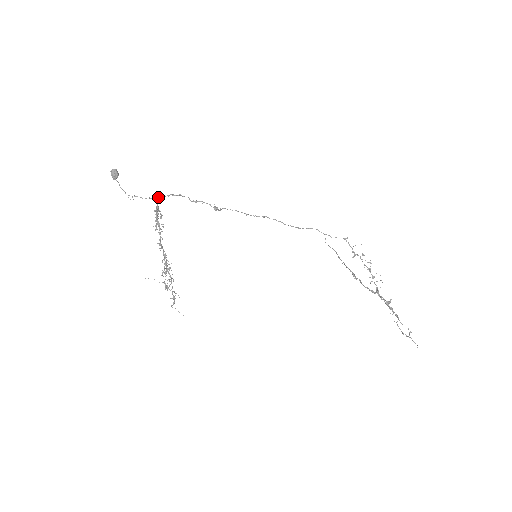
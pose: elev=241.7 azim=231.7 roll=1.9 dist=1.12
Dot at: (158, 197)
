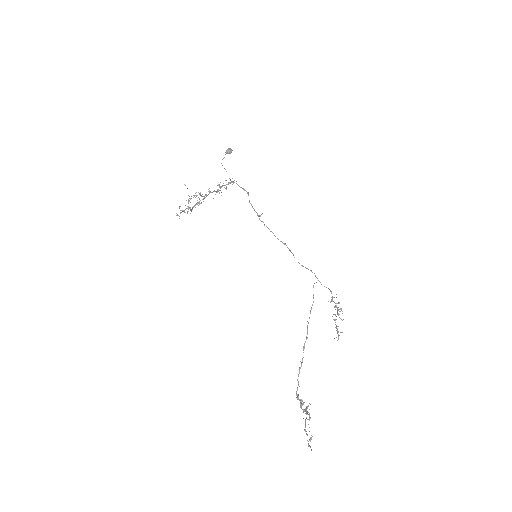
Dot at: occluded
